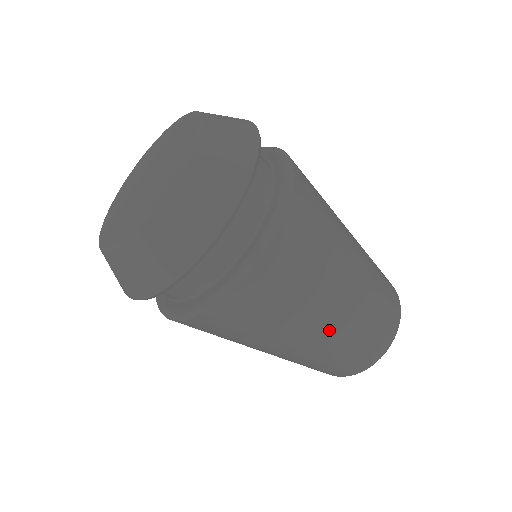
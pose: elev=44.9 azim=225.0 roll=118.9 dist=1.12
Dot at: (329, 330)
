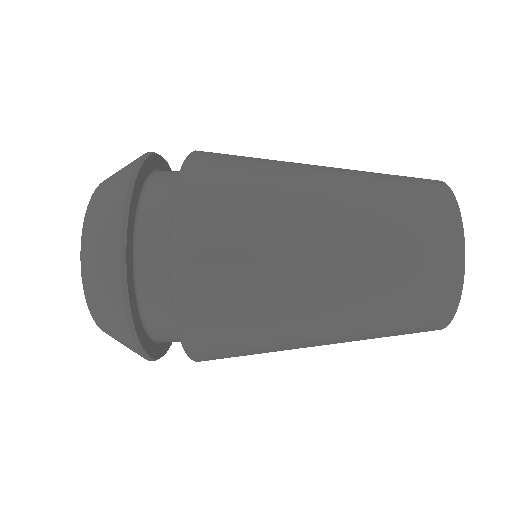
Dot at: (332, 342)
